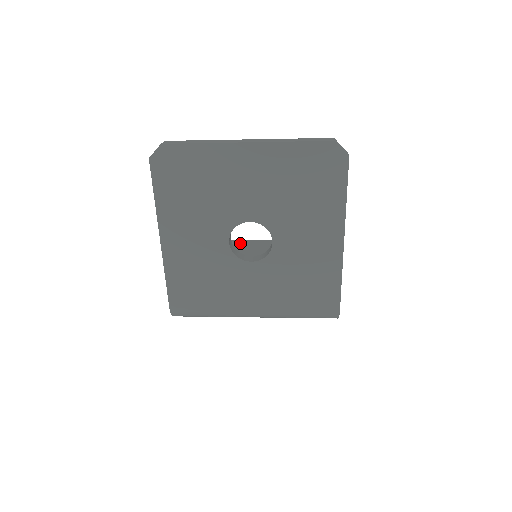
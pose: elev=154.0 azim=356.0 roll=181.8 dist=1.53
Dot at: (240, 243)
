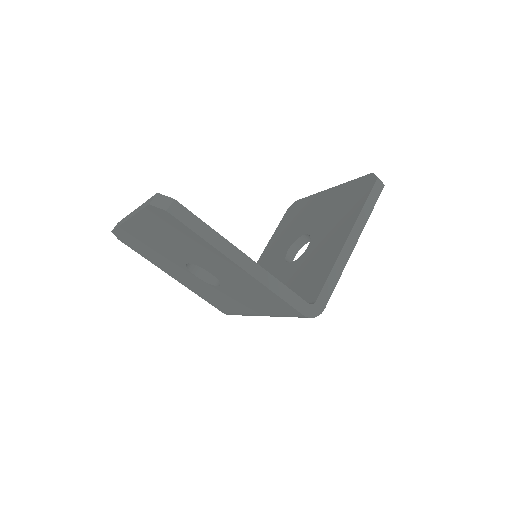
Dot at: (311, 200)
